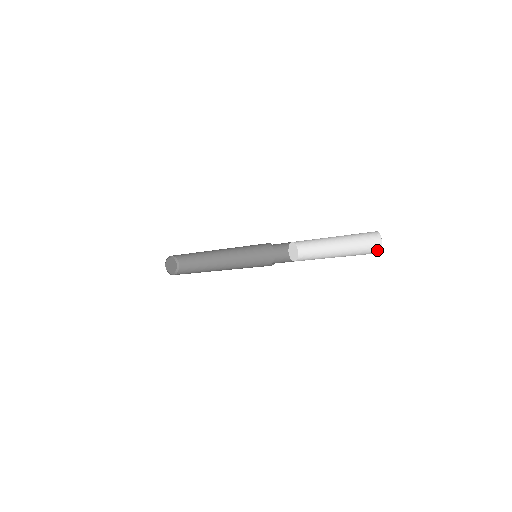
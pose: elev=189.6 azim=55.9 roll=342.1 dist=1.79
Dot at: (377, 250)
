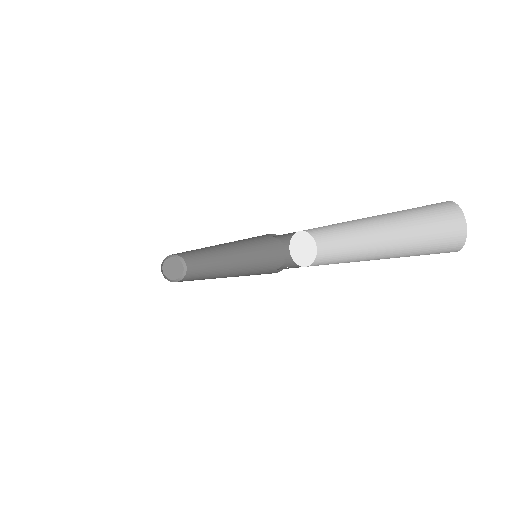
Dot at: (448, 251)
